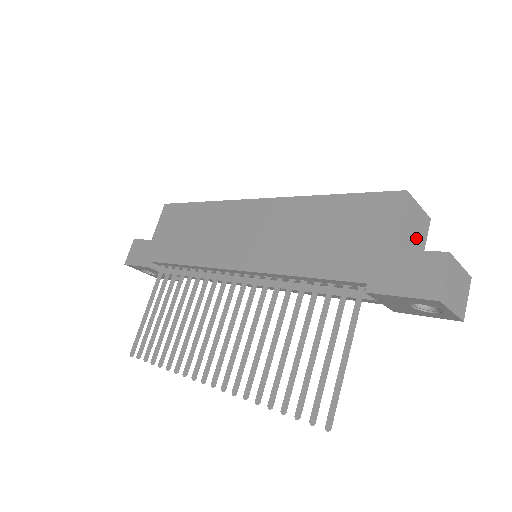
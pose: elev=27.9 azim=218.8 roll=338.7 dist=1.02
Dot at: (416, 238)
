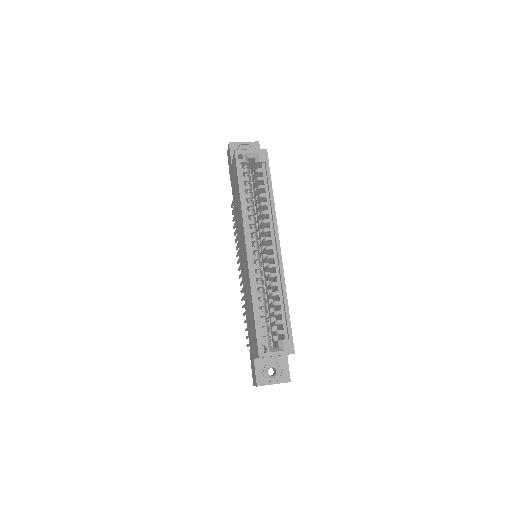
Dot at: occluded
